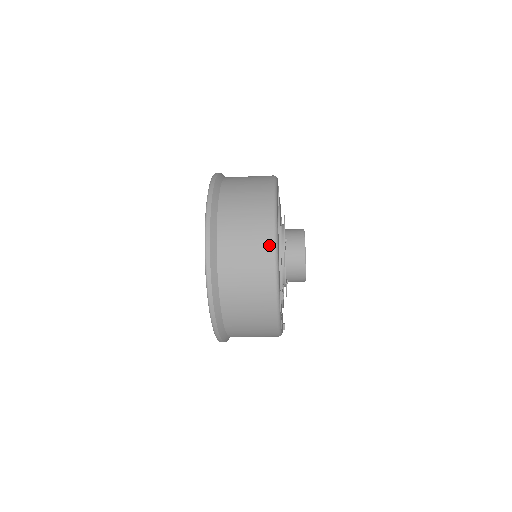
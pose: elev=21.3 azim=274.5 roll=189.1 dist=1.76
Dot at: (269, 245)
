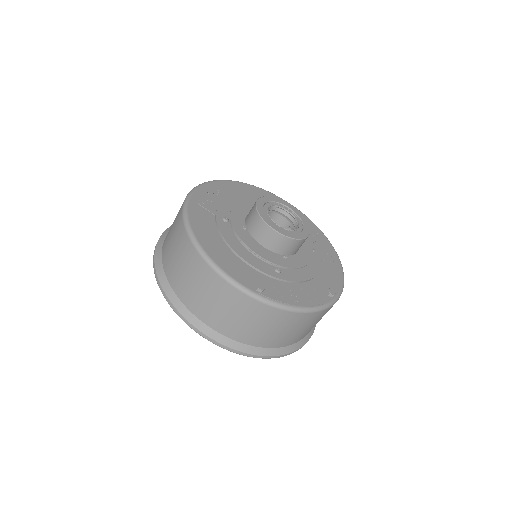
Dot at: (201, 263)
